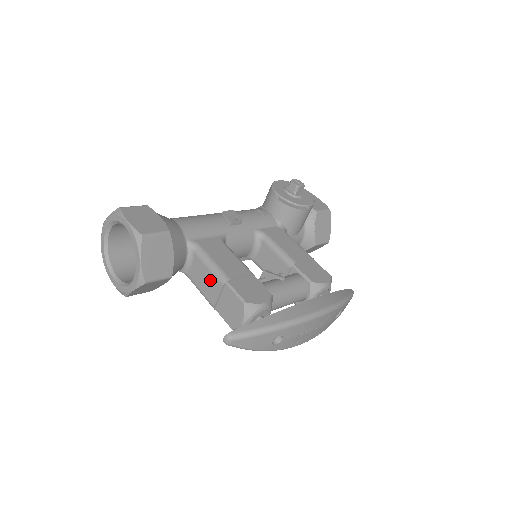
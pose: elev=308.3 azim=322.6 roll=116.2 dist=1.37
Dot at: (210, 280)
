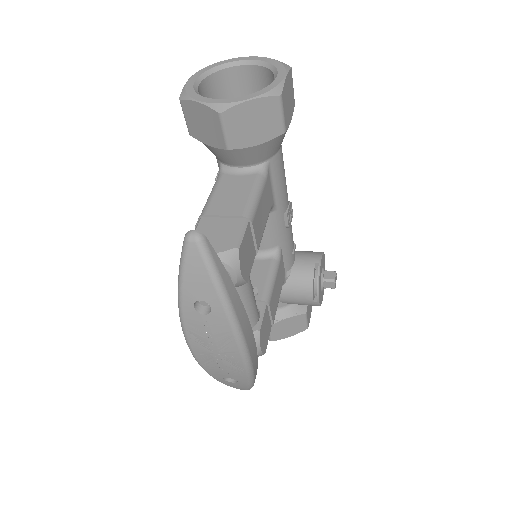
Dot at: (237, 200)
